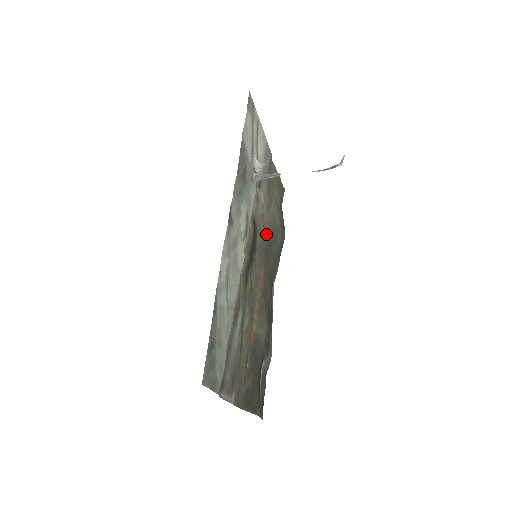
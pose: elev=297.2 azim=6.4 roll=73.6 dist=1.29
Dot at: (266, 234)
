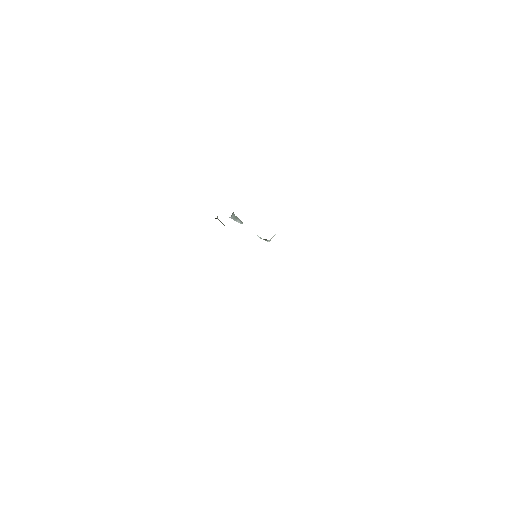
Dot at: occluded
